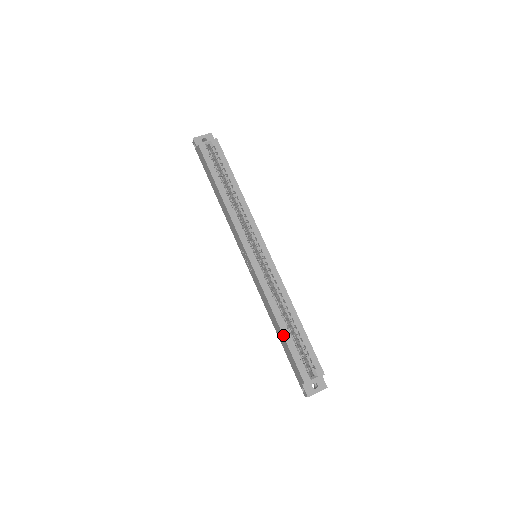
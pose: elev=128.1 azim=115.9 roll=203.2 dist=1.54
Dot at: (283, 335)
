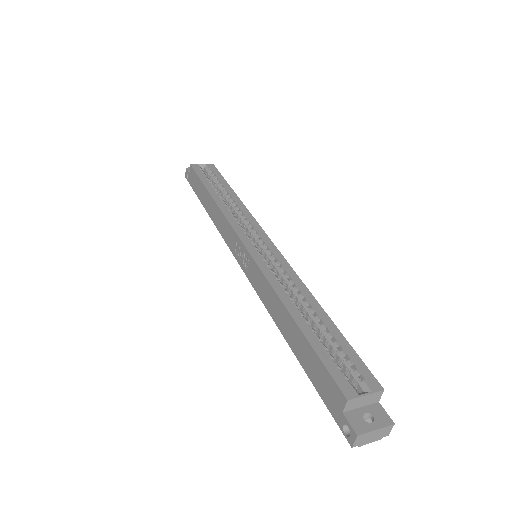
Dot at: (300, 328)
